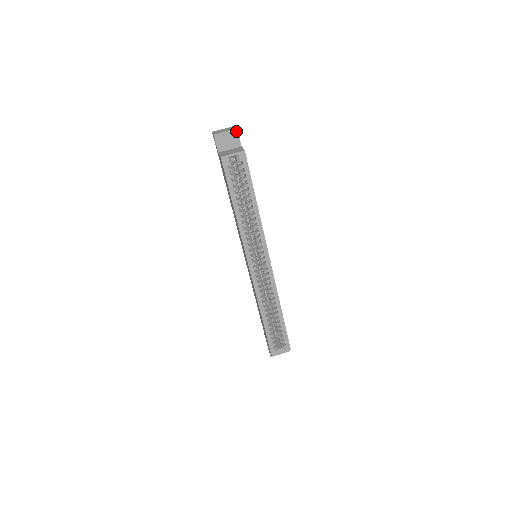
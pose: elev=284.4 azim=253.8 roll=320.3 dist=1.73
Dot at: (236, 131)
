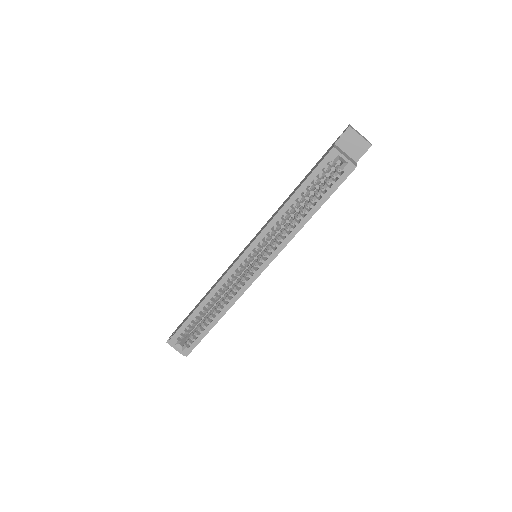
Dot at: (368, 146)
